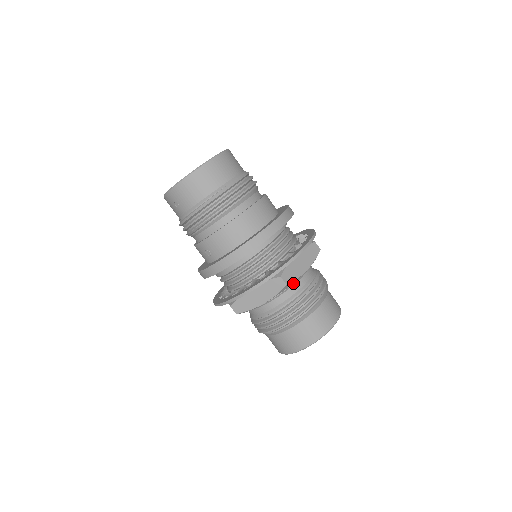
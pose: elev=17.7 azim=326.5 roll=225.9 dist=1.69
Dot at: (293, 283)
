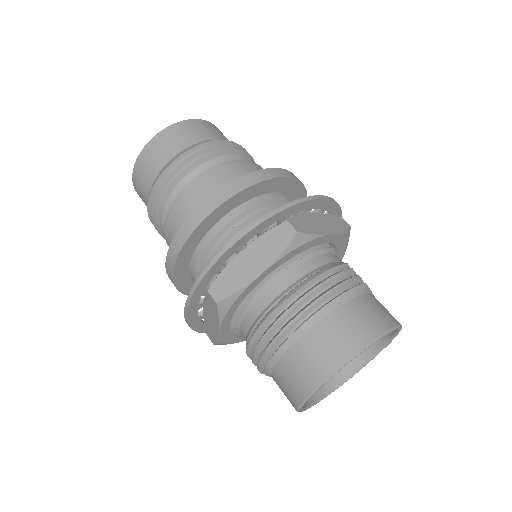
Dot at: (254, 297)
